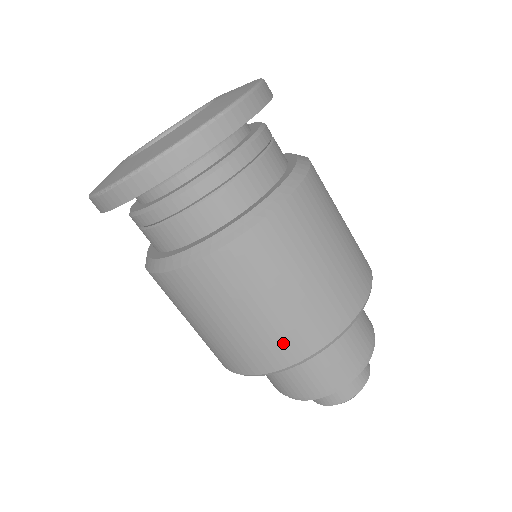
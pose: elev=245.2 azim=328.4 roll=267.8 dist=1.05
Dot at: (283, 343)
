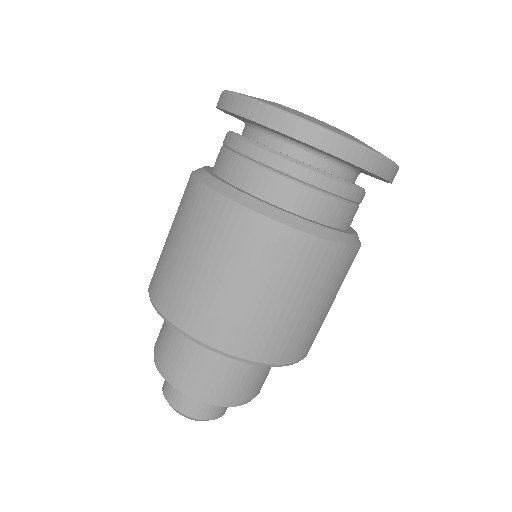
Dot at: (161, 279)
